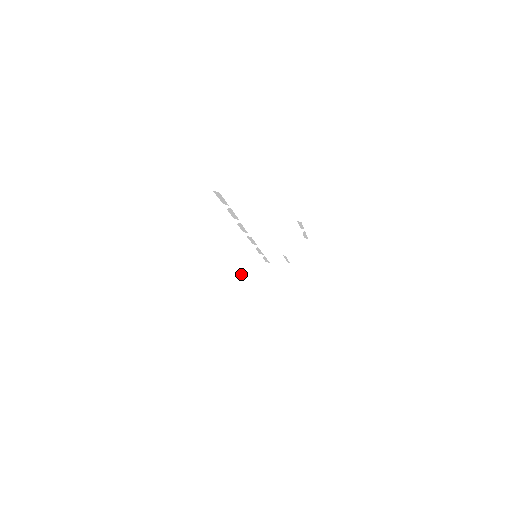
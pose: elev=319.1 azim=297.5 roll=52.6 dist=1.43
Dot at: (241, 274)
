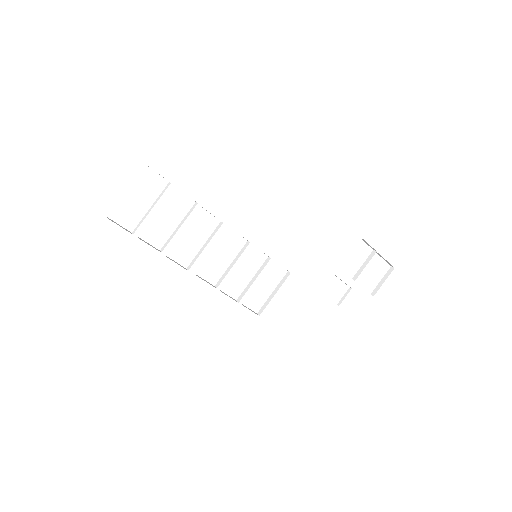
Dot at: (228, 269)
